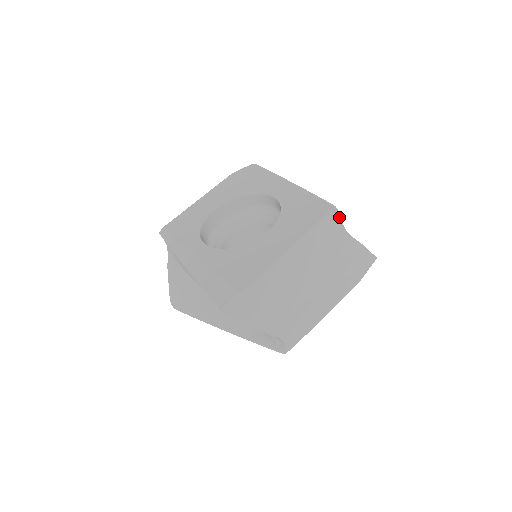
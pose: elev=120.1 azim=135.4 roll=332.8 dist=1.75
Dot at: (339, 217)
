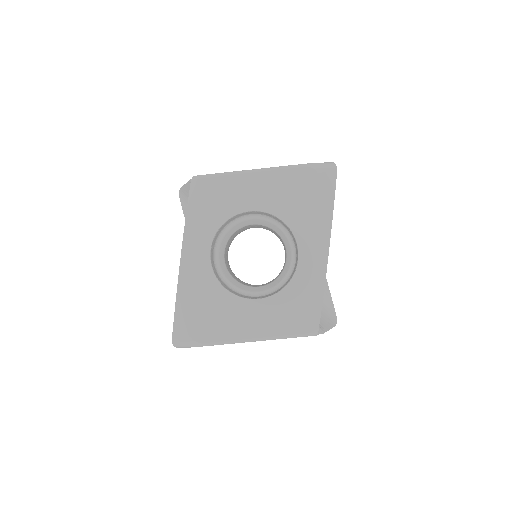
Dot at: occluded
